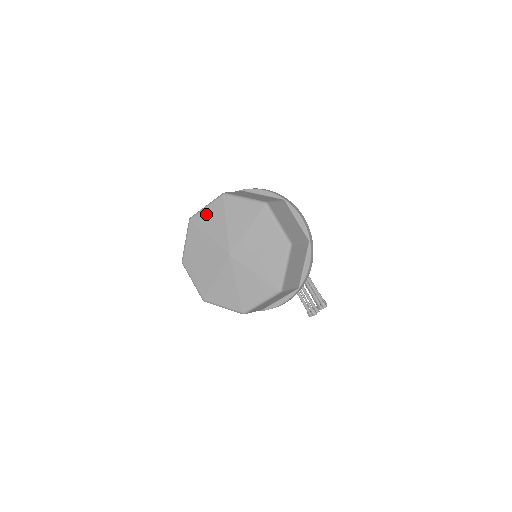
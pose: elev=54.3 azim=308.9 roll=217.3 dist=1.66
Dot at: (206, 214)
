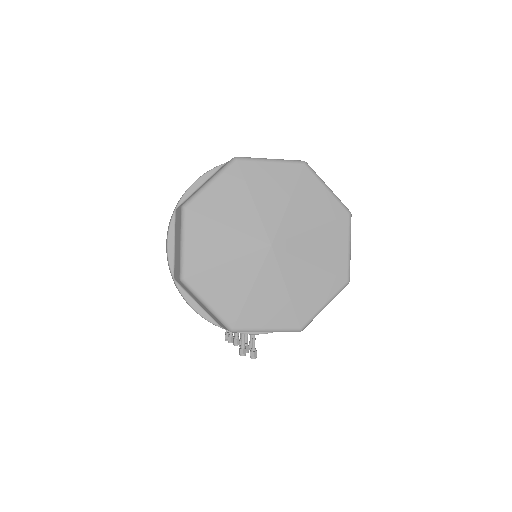
Dot at: (266, 170)
